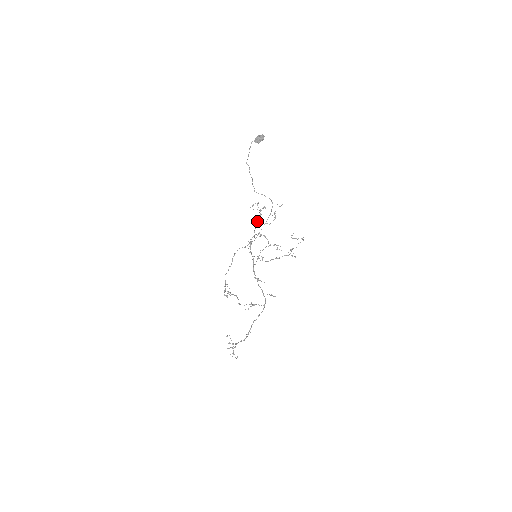
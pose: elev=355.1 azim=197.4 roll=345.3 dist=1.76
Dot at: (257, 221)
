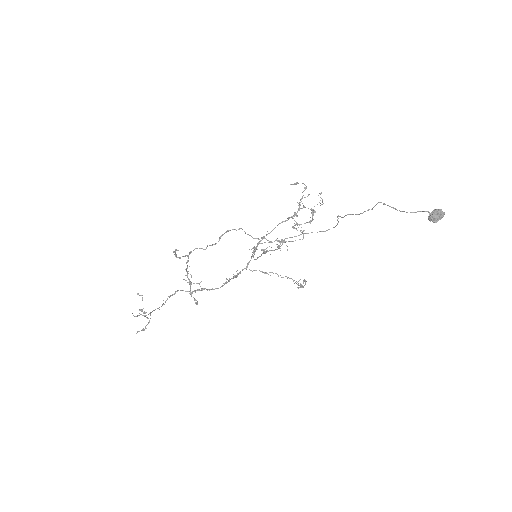
Dot at: (290, 217)
